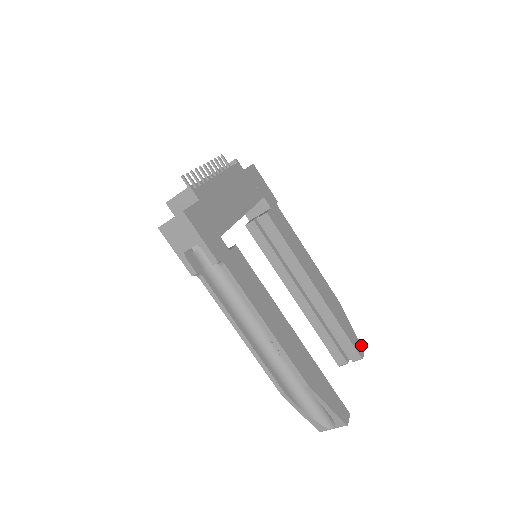
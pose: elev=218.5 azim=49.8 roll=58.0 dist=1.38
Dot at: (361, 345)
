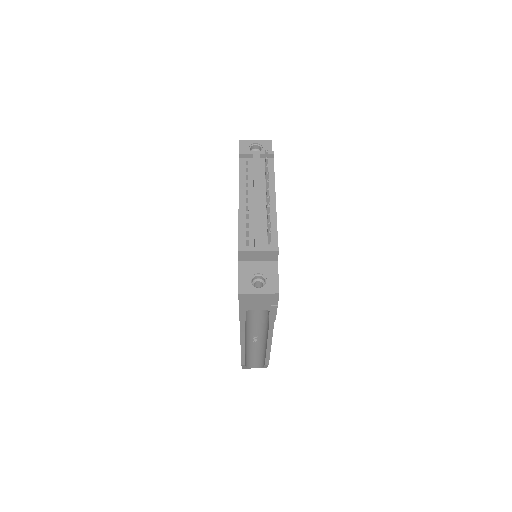
Dot at: occluded
